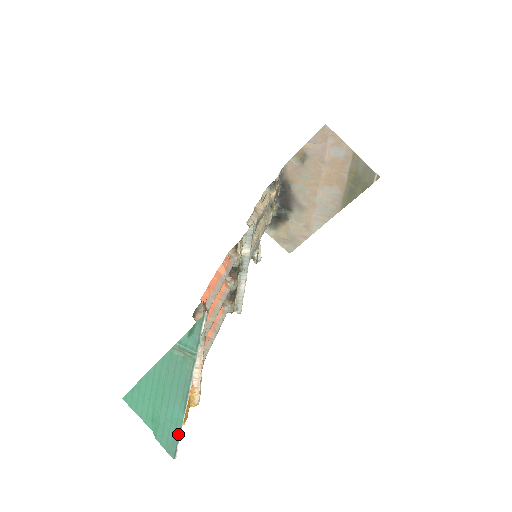
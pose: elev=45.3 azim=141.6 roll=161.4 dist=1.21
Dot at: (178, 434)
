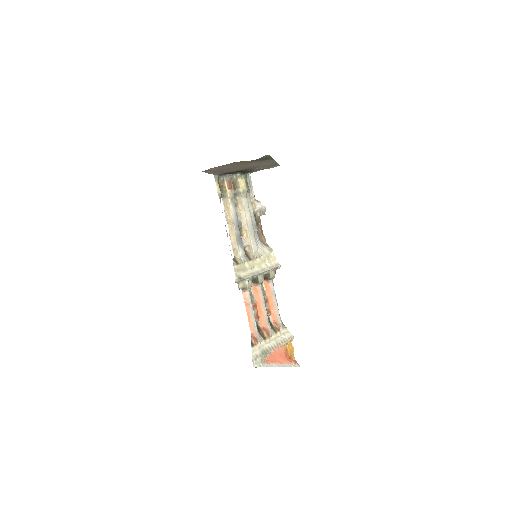
Dot at: occluded
